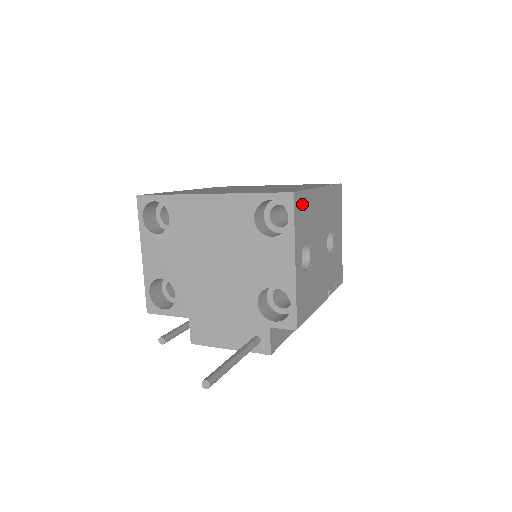
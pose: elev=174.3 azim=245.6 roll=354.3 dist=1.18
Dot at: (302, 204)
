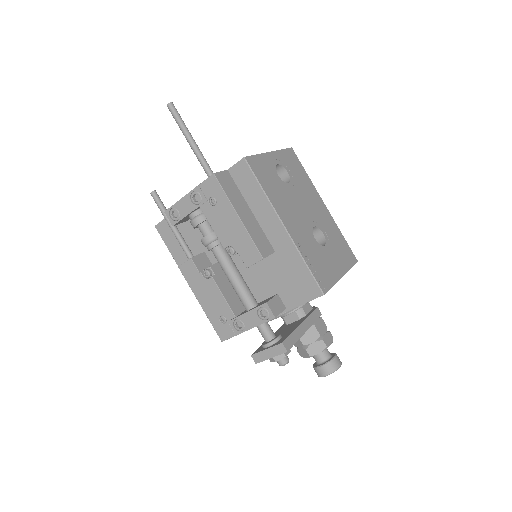
Dot at: (297, 163)
